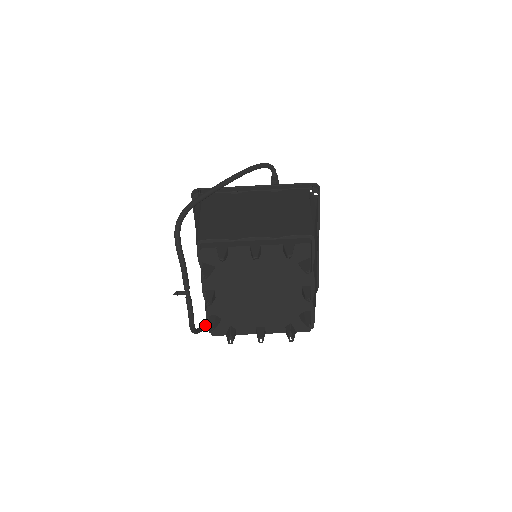
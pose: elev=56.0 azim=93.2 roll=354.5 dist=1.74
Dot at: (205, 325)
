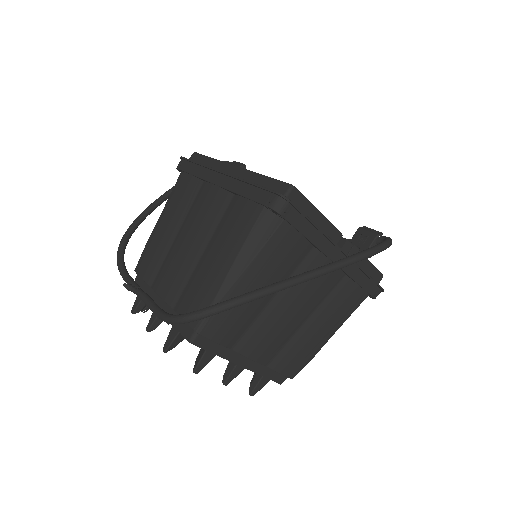
Dot at: (142, 221)
